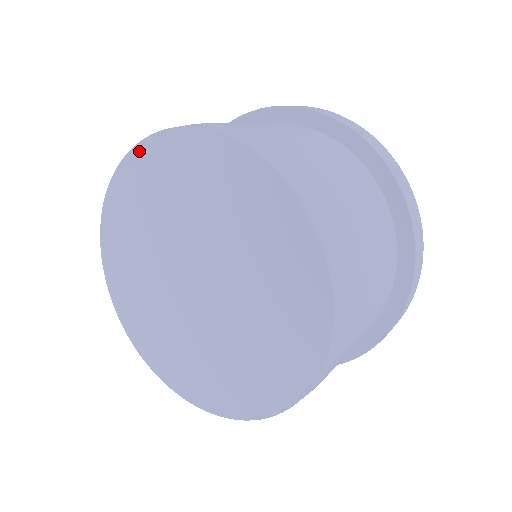
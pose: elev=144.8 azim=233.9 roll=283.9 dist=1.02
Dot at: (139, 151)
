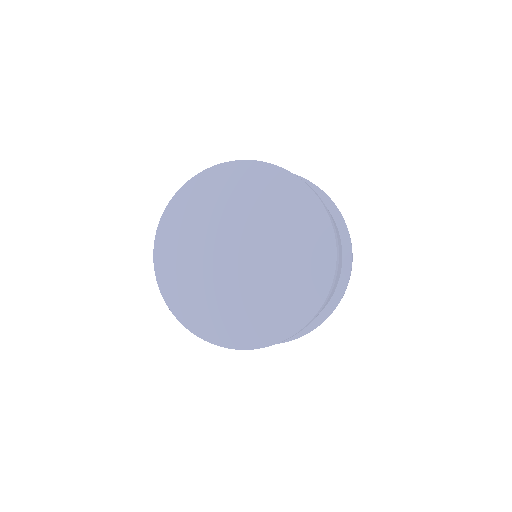
Dot at: (257, 165)
